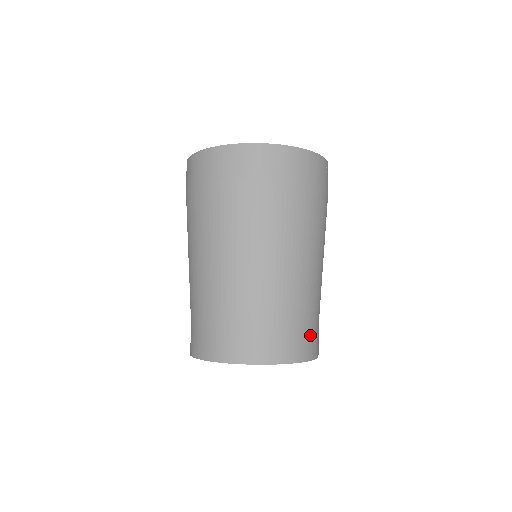
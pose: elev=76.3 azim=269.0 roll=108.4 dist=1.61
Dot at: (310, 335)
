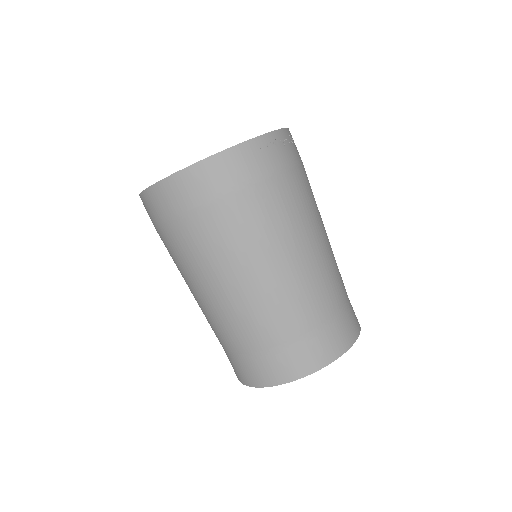
Dot at: (315, 341)
